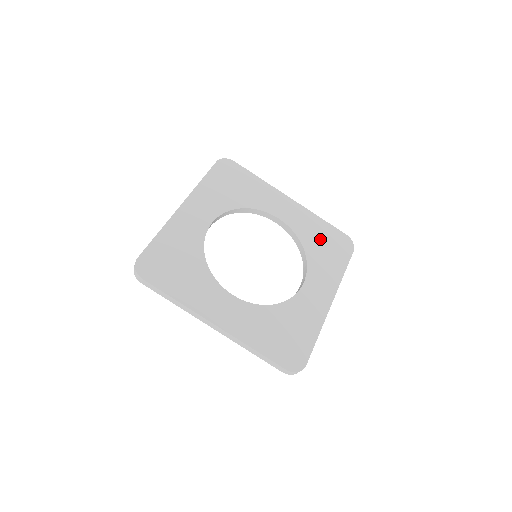
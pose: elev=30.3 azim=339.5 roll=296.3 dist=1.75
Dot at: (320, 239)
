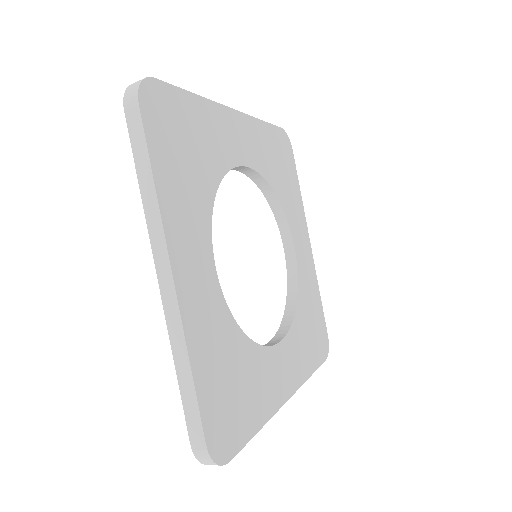
Dot at: (276, 161)
